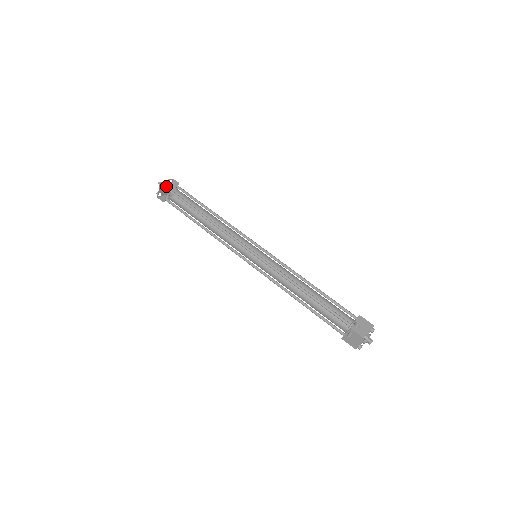
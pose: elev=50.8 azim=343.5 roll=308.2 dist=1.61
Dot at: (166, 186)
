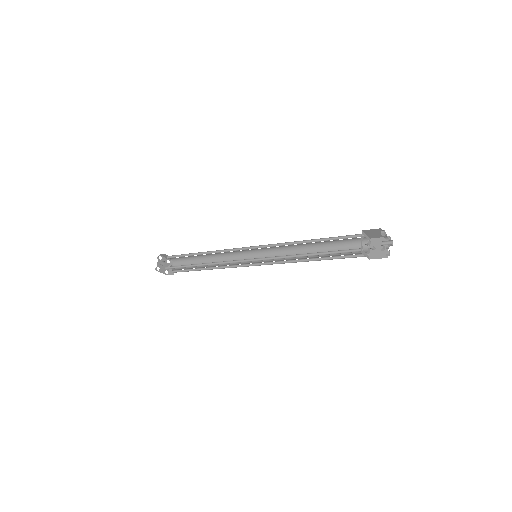
Dot at: occluded
